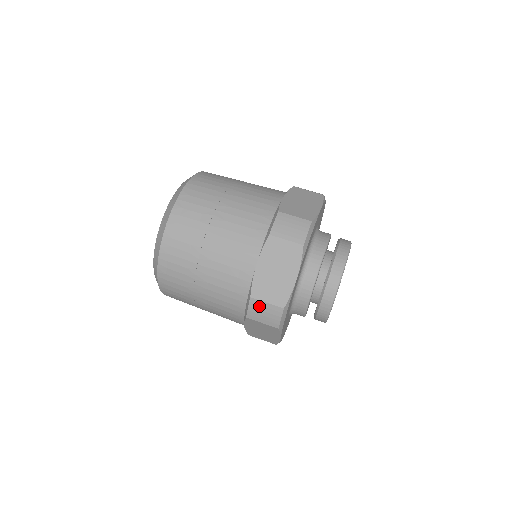
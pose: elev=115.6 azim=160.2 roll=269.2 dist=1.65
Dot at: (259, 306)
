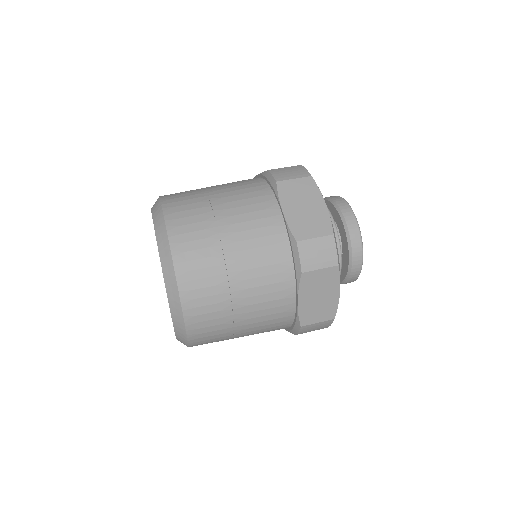
Dot at: (309, 247)
